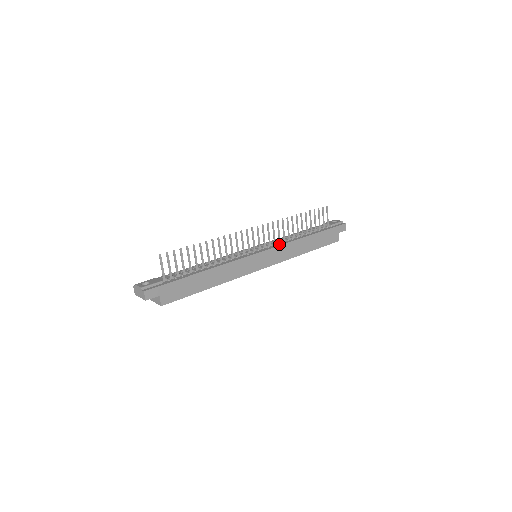
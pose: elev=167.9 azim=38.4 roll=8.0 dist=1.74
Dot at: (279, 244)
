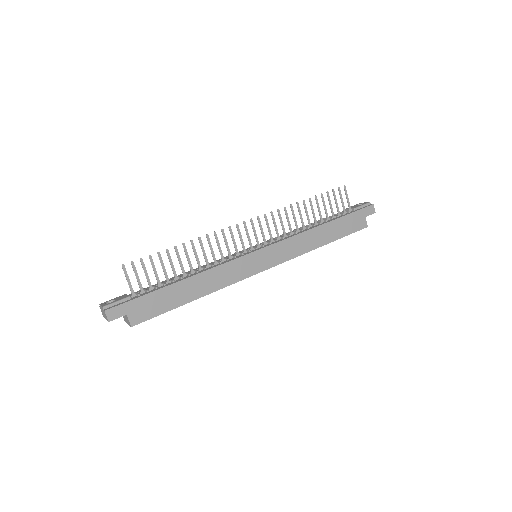
Dot at: (284, 238)
